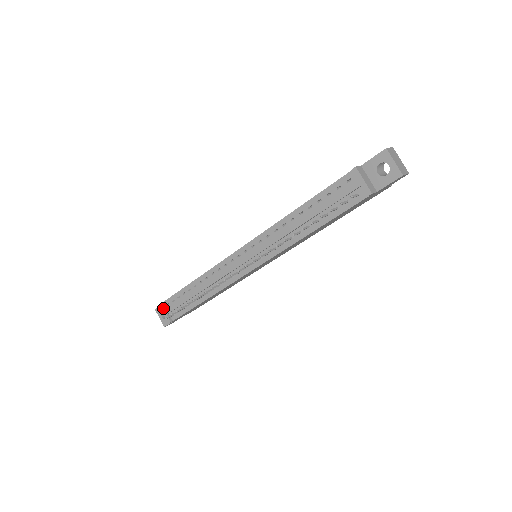
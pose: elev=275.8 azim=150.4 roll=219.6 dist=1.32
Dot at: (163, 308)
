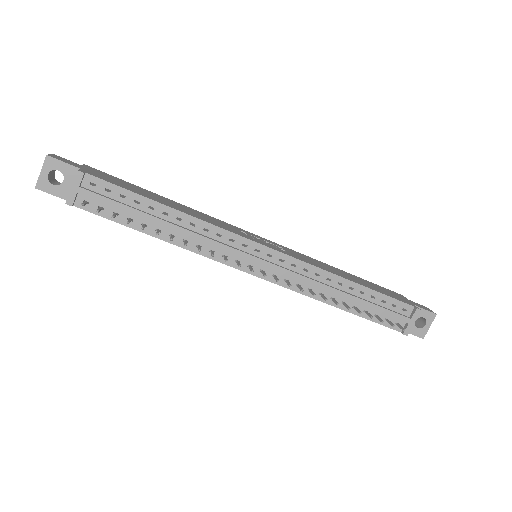
Dot at: (81, 181)
